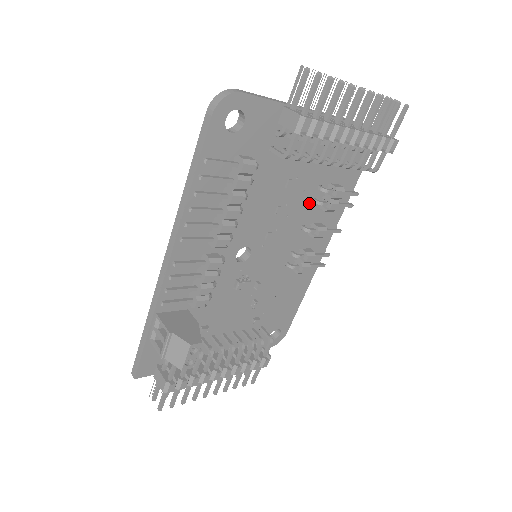
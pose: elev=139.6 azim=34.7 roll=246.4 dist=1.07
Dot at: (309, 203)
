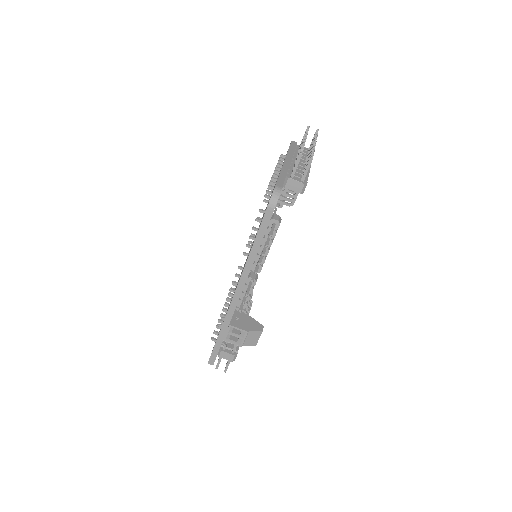
Dot at: occluded
